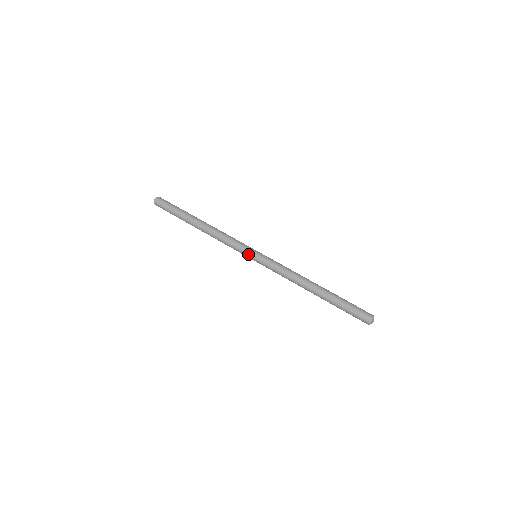
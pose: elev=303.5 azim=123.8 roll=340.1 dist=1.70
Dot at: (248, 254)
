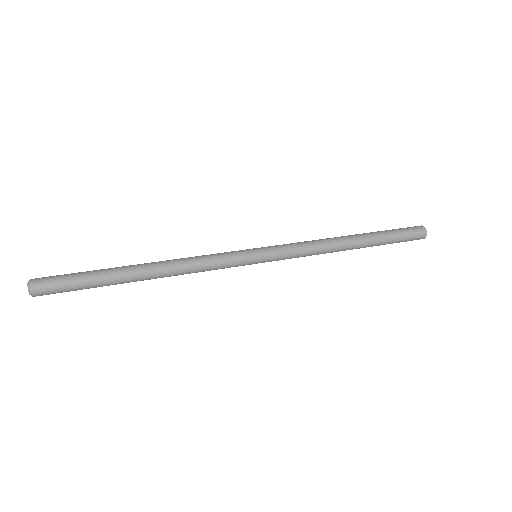
Dot at: (248, 260)
